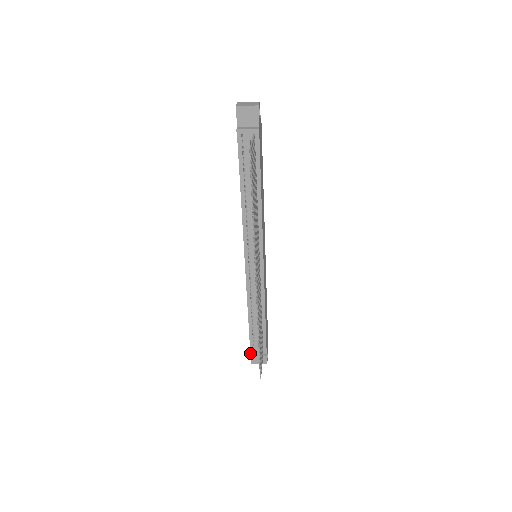
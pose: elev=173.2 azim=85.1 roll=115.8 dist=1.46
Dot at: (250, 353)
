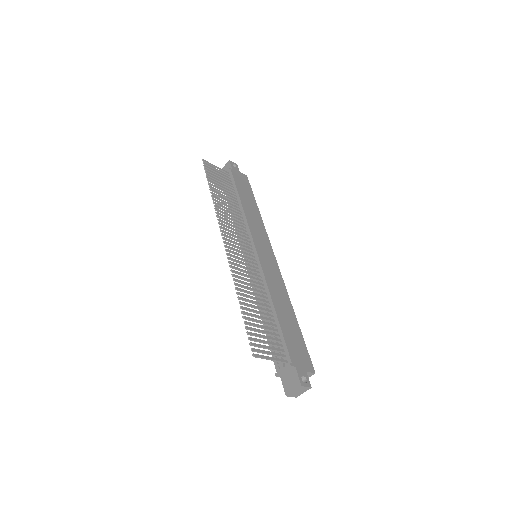
Dot at: (277, 374)
